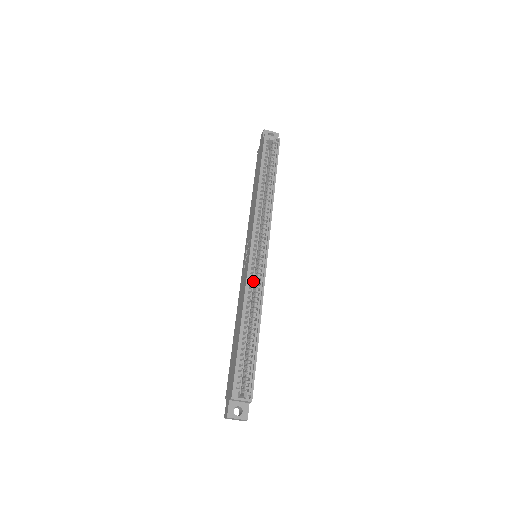
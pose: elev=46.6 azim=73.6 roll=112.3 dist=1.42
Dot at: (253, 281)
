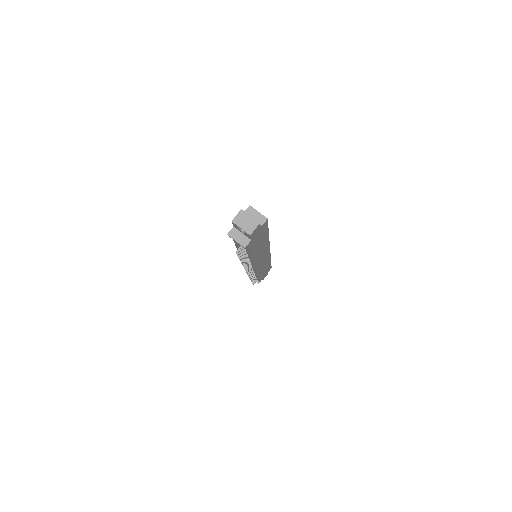
Dot at: occluded
